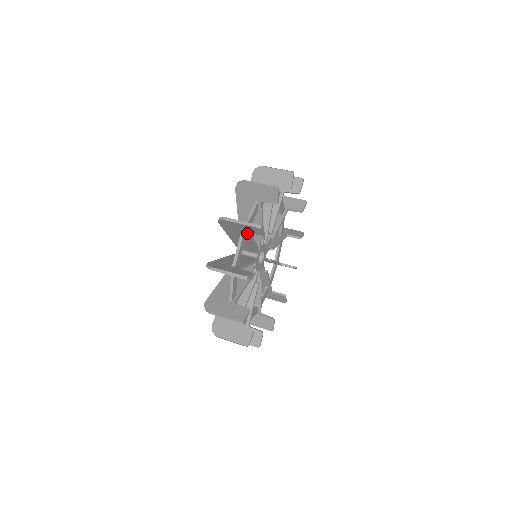
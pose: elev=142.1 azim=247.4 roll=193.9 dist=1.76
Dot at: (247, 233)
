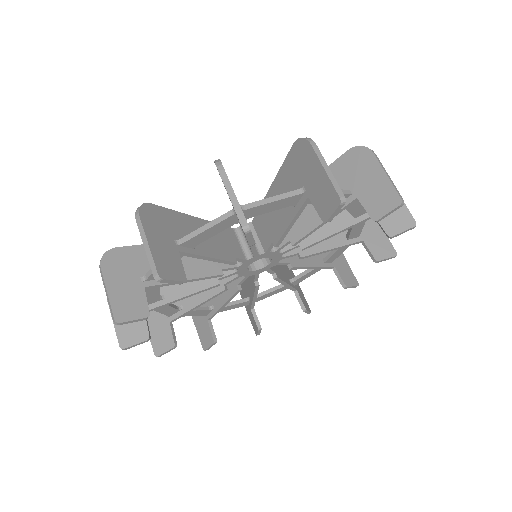
Dot at: (147, 288)
